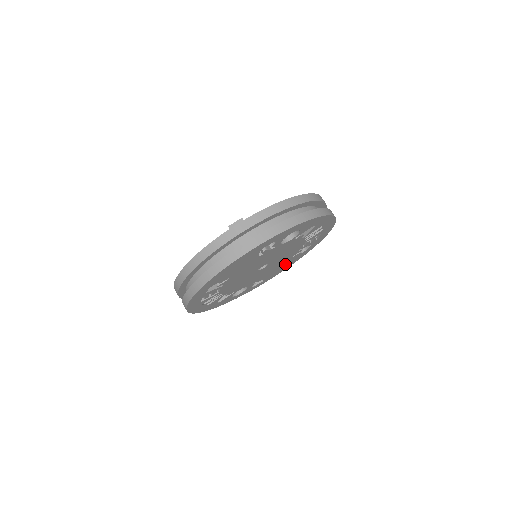
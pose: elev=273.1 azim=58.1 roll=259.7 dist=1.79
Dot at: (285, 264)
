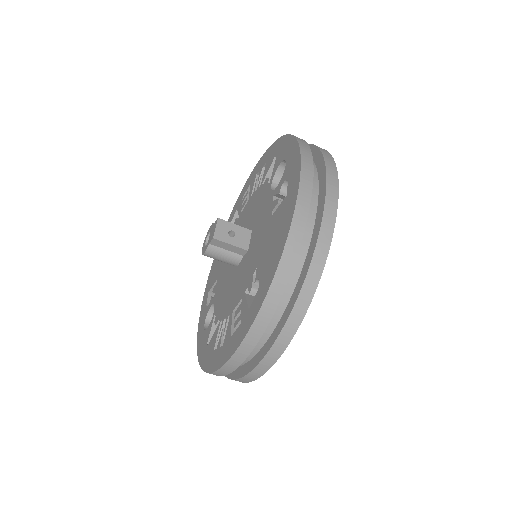
Dot at: occluded
